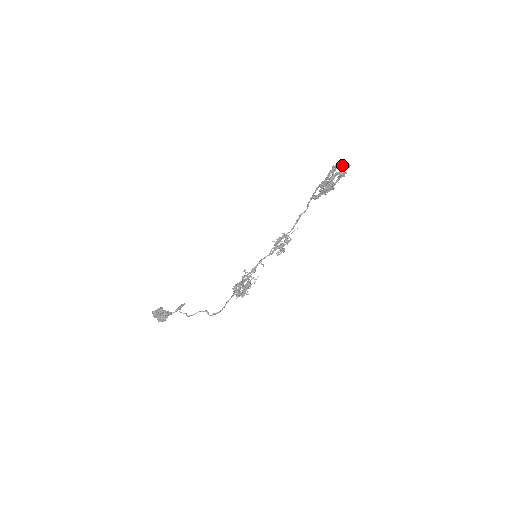
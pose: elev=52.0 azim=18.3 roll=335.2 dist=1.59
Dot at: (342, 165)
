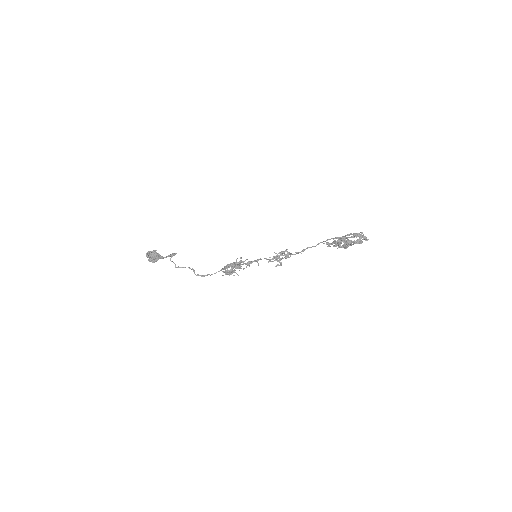
Dot at: (362, 236)
